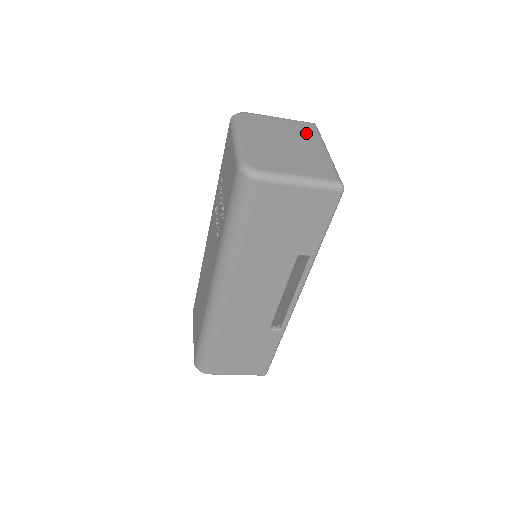
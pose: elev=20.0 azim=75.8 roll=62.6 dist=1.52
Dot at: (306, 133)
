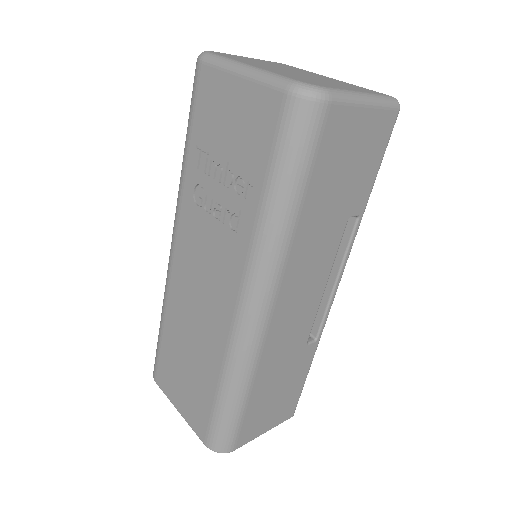
Dot at: (294, 68)
